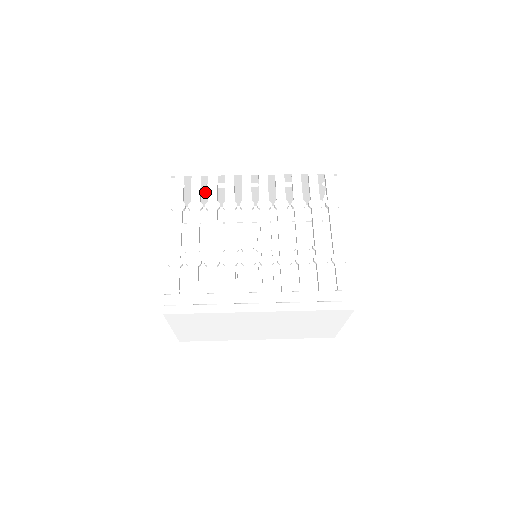
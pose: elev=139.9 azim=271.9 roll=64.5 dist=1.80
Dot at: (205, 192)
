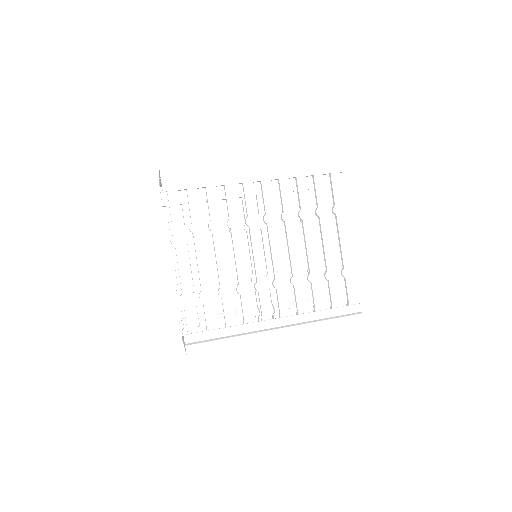
Dot at: occluded
